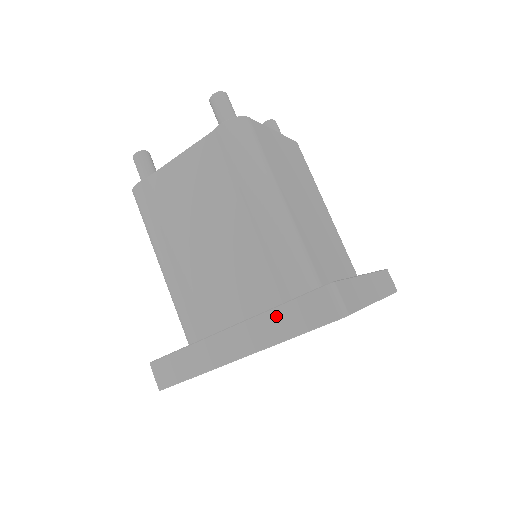
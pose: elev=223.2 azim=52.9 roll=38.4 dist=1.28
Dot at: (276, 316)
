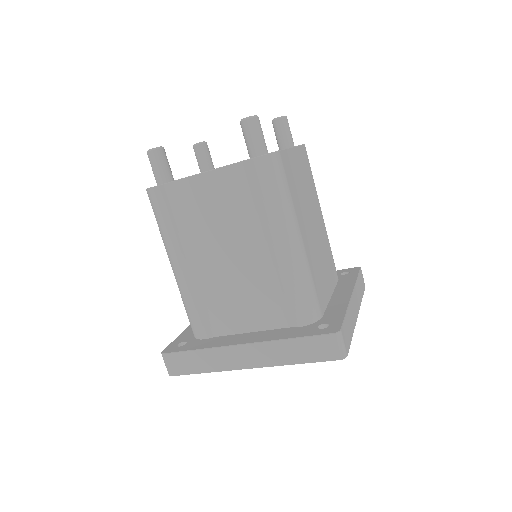
Dot at: (287, 346)
